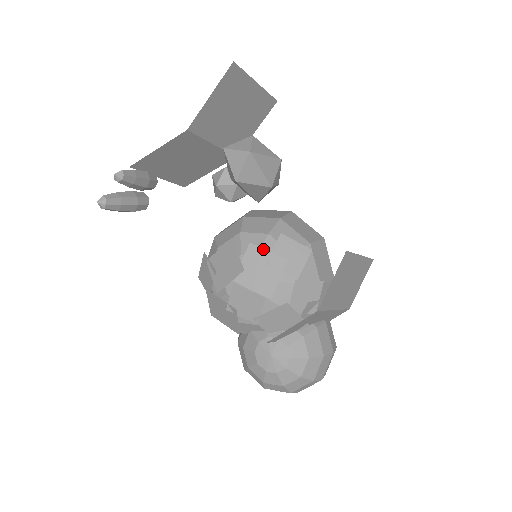
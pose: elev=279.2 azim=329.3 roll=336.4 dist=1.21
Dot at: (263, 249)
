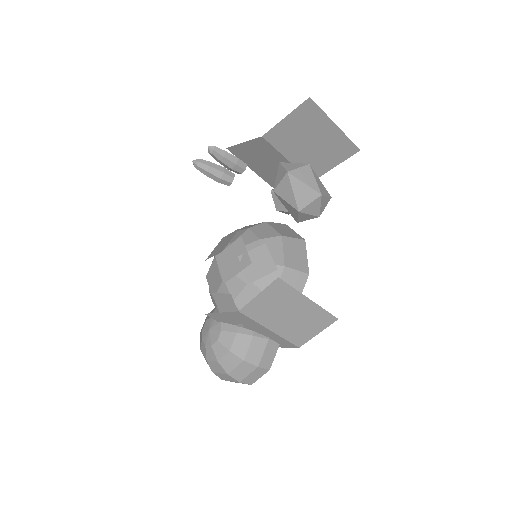
Dot at: (244, 246)
